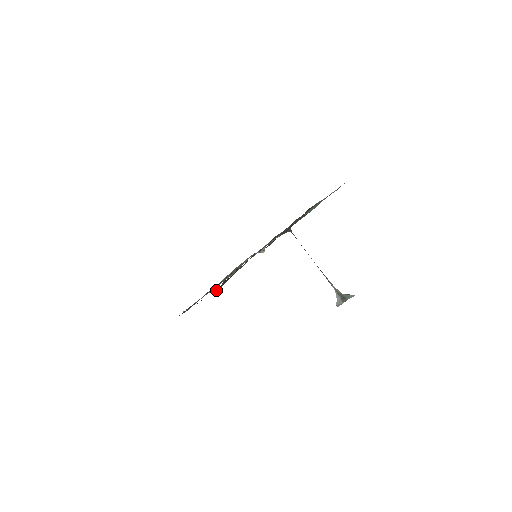
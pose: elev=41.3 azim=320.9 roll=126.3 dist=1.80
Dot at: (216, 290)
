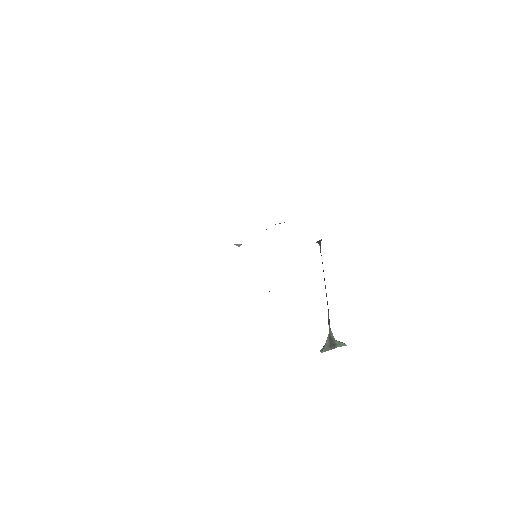
Dot at: occluded
